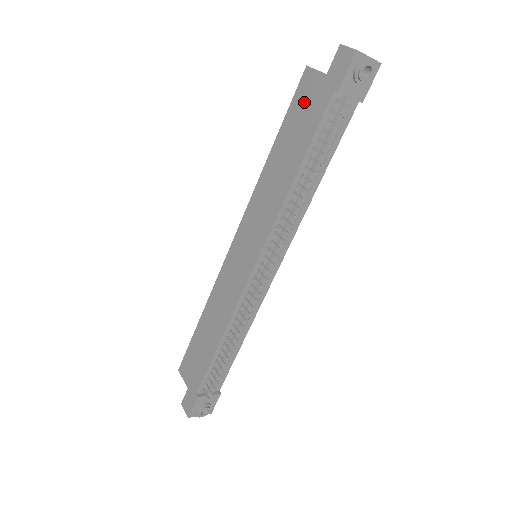
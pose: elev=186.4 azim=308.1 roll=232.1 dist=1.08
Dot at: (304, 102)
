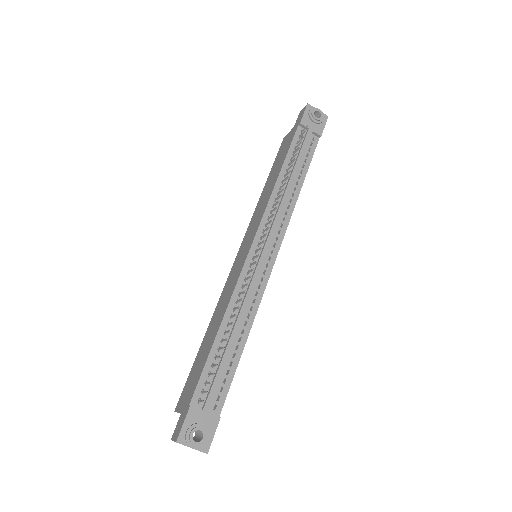
Dot at: (283, 148)
